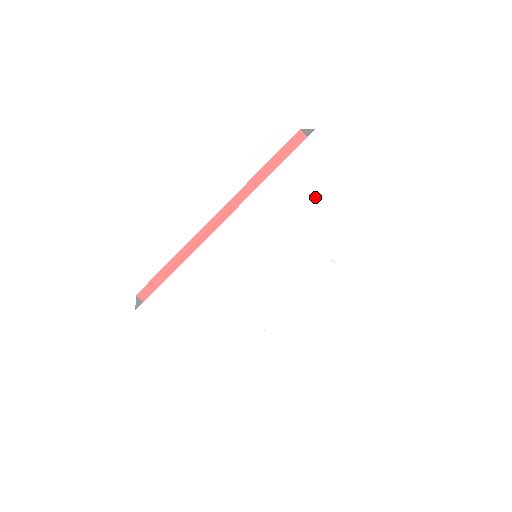
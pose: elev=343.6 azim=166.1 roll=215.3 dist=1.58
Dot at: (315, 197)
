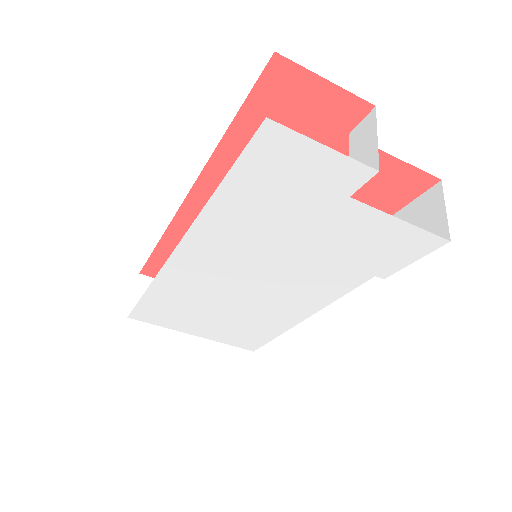
Dot at: (313, 215)
